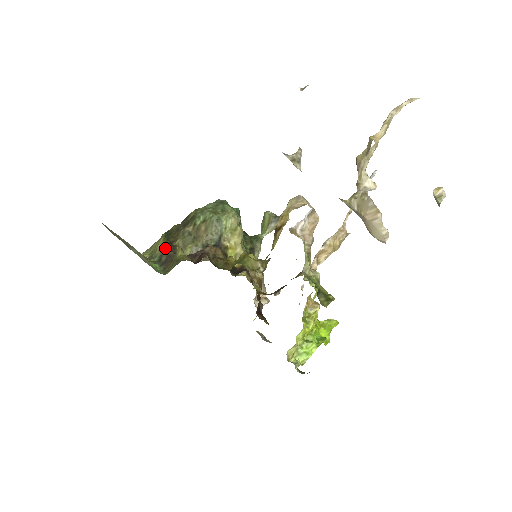
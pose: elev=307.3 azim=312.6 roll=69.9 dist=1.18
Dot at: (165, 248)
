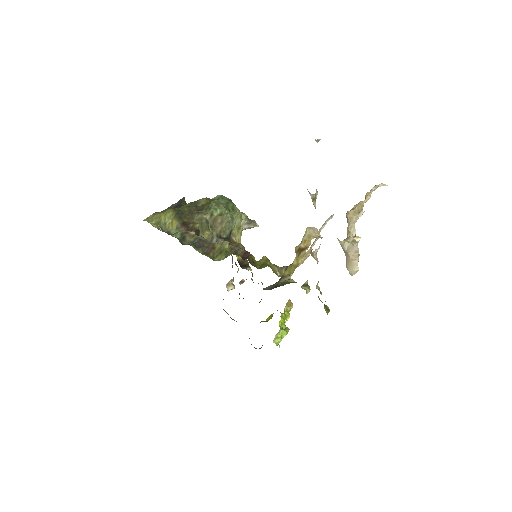
Dot at: (182, 227)
